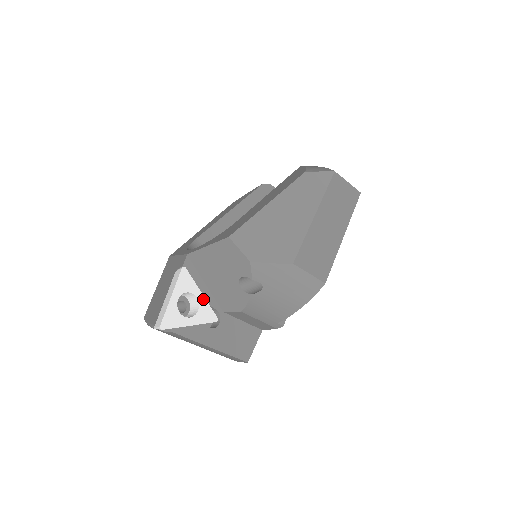
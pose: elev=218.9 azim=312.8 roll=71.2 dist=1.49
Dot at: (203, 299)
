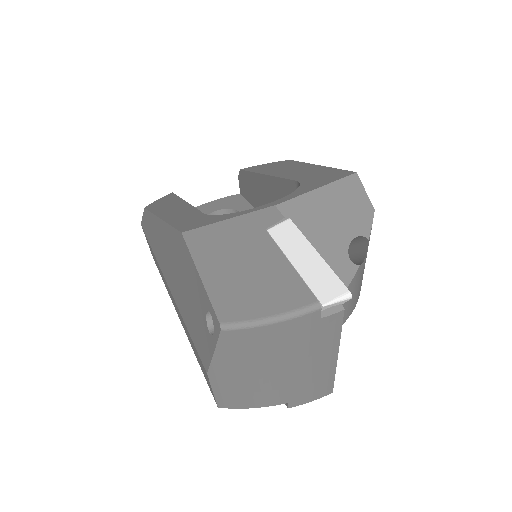
Dot at: occluded
